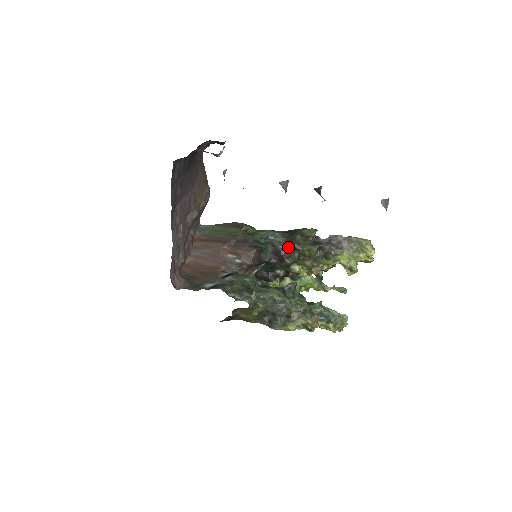
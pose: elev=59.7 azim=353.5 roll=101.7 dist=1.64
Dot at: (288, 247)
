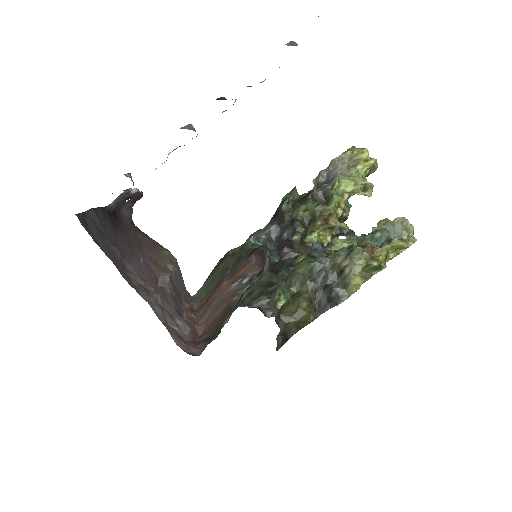
Dot at: (284, 227)
